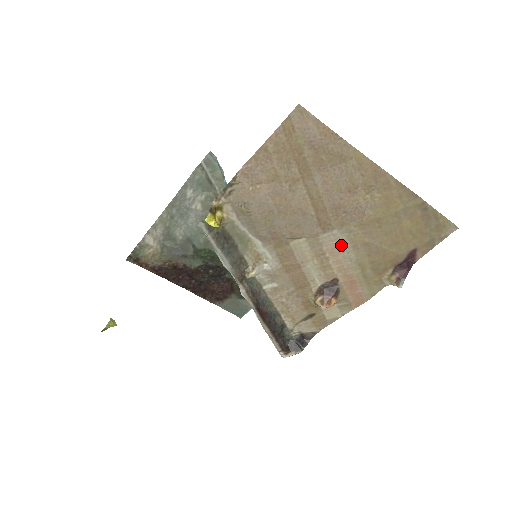
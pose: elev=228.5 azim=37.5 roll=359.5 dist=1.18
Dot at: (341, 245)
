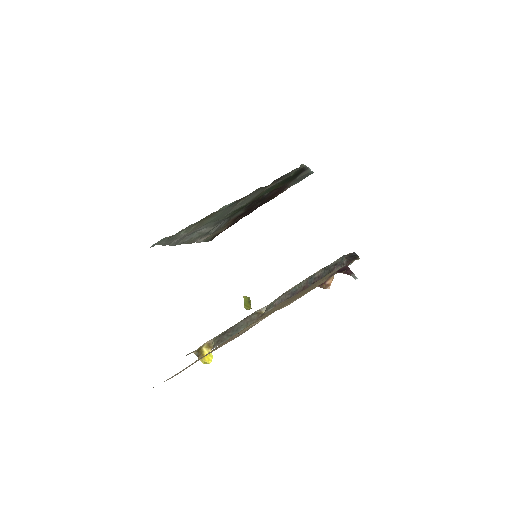
Dot at: occluded
